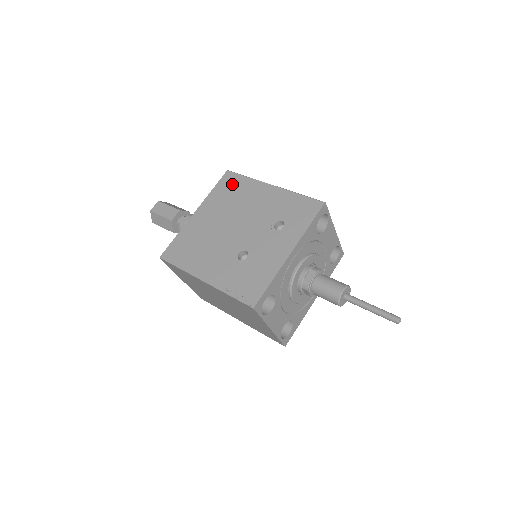
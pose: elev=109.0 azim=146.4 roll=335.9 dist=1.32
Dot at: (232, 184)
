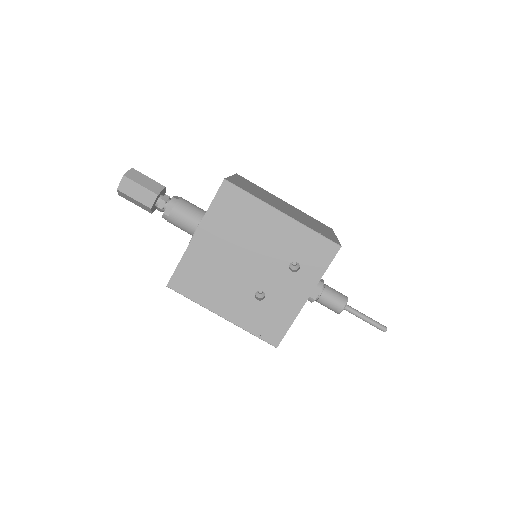
Dot at: (234, 203)
